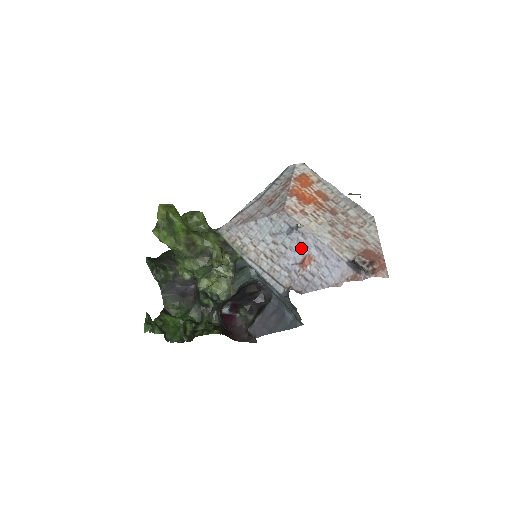
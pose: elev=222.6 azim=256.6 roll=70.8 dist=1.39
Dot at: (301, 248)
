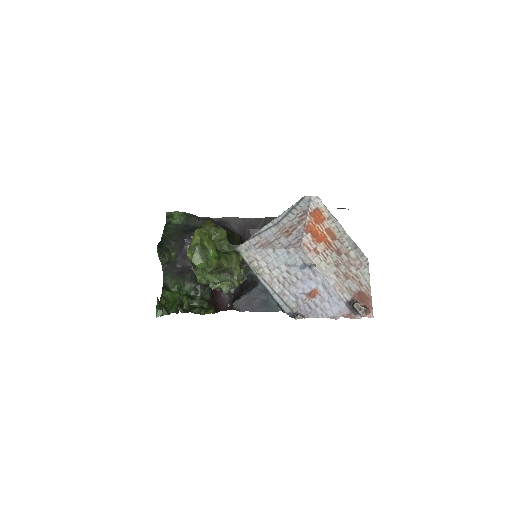
Dot at: (310, 283)
